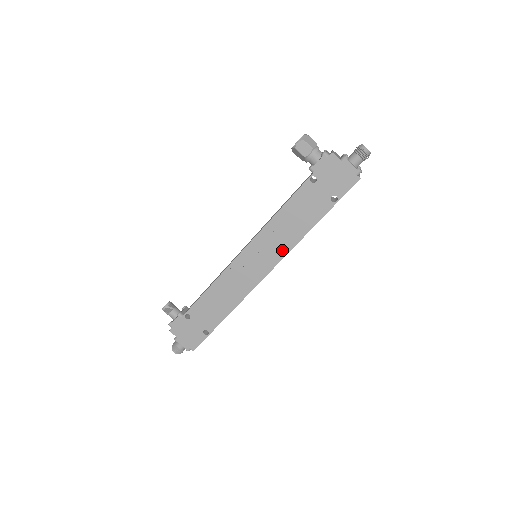
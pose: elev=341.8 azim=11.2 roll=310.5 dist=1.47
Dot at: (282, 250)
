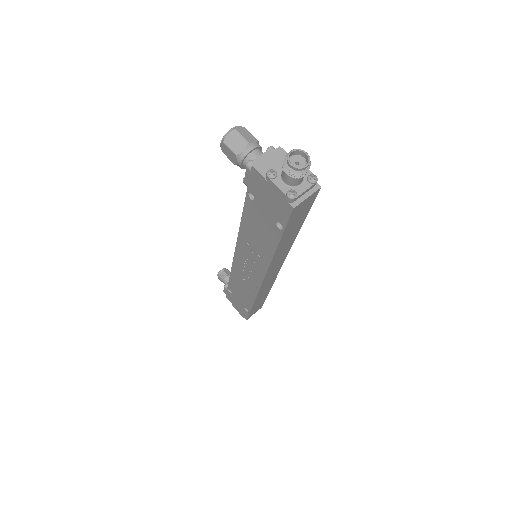
Dot at: (262, 264)
